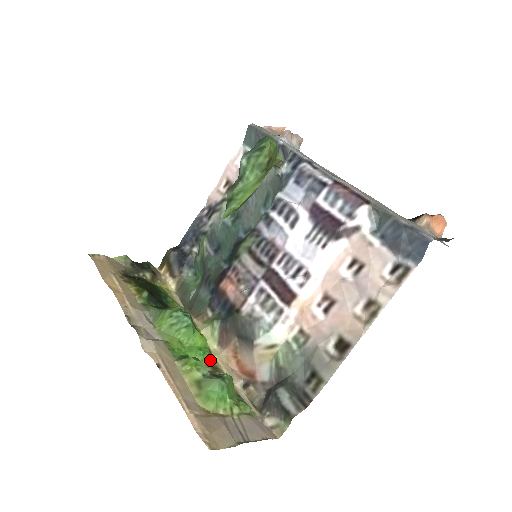
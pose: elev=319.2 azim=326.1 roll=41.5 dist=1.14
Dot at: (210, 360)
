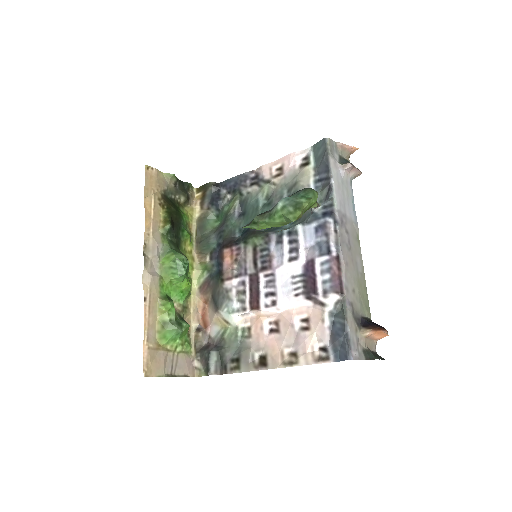
Dot at: (186, 299)
